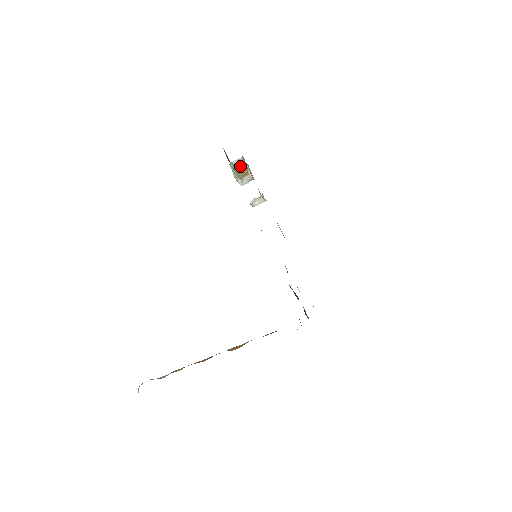
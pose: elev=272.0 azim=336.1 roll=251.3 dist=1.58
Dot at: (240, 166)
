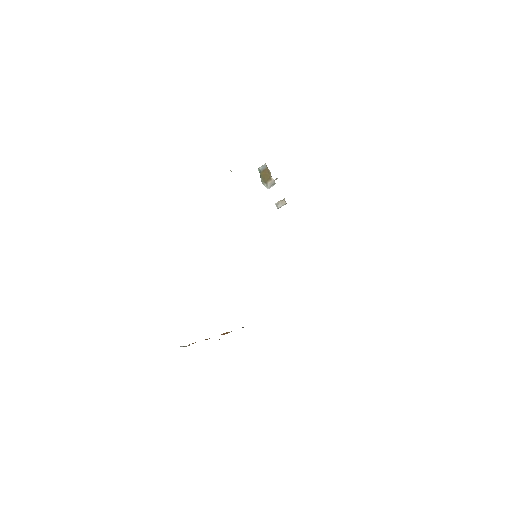
Dot at: (265, 172)
